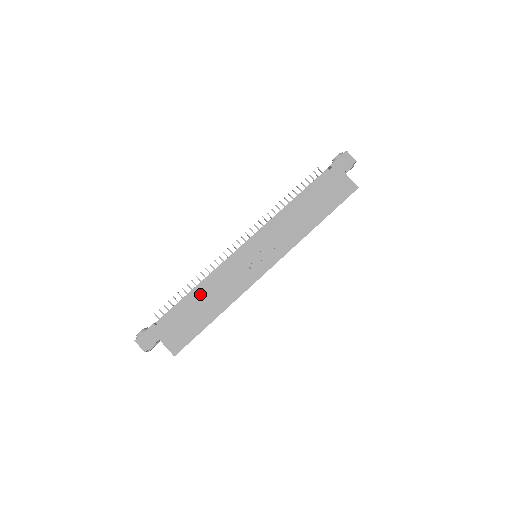
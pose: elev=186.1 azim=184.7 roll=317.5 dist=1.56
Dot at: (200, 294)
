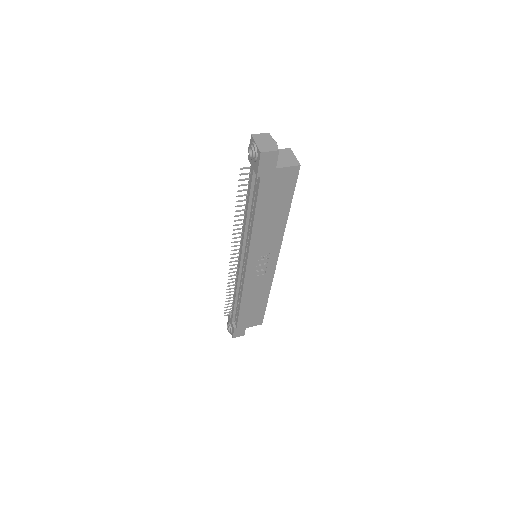
Dot at: (245, 304)
